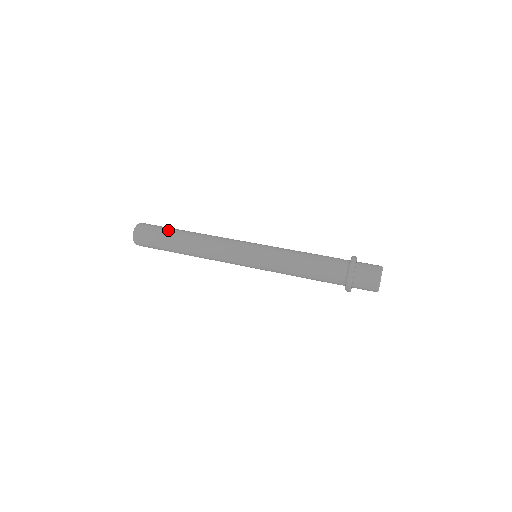
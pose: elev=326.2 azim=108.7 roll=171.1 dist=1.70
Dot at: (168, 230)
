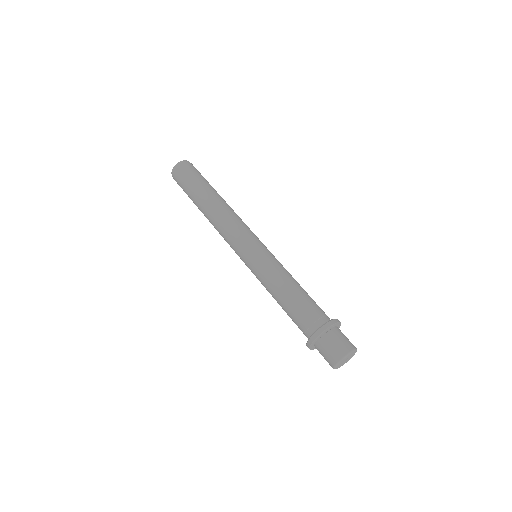
Dot at: (204, 181)
